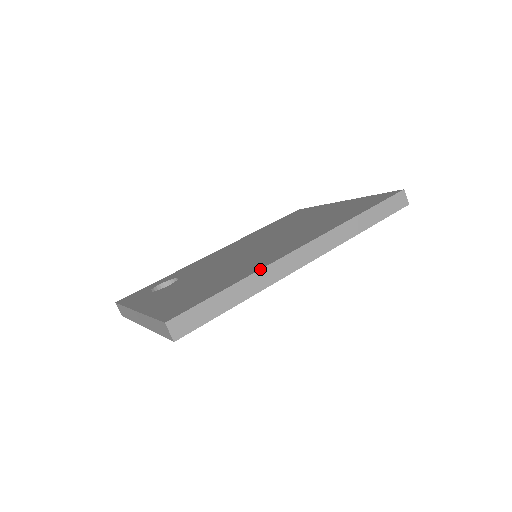
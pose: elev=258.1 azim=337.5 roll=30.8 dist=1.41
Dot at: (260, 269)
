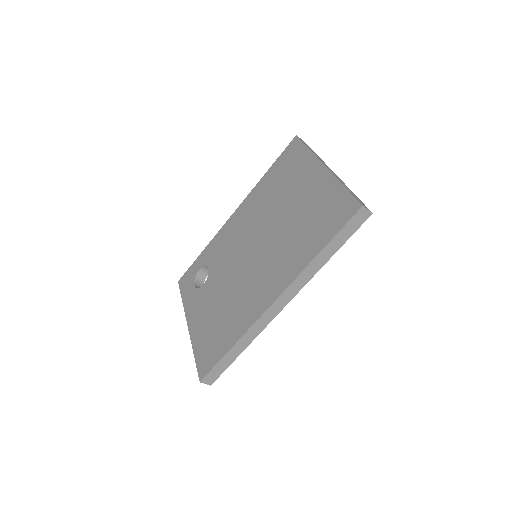
Dot at: (247, 331)
